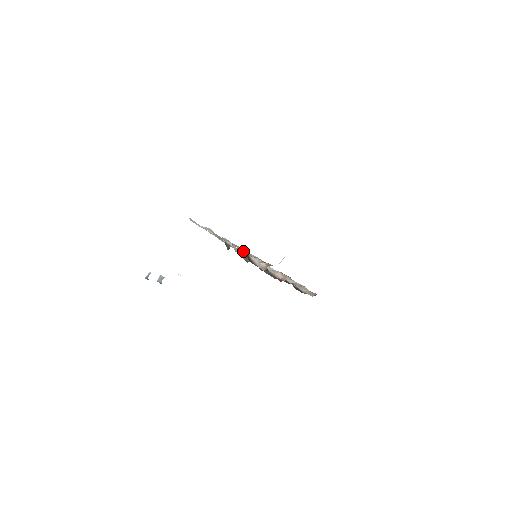
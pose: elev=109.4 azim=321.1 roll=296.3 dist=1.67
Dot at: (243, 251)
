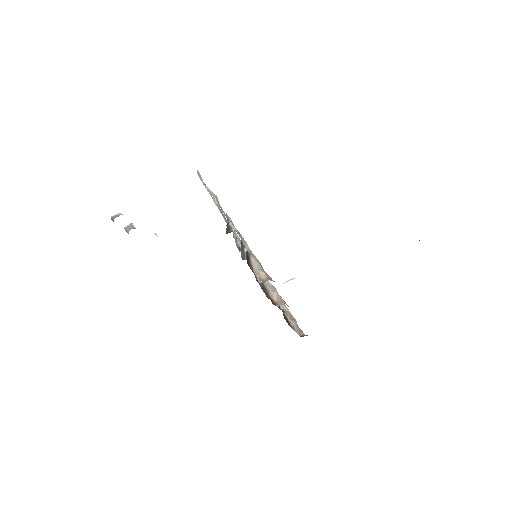
Dot at: (245, 244)
